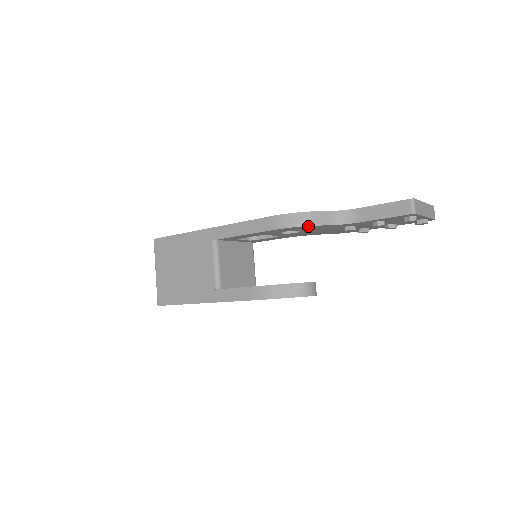
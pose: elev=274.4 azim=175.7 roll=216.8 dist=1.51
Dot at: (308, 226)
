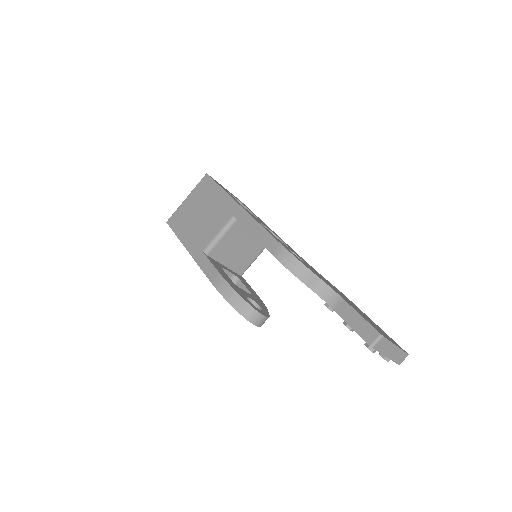
Dot at: (295, 275)
